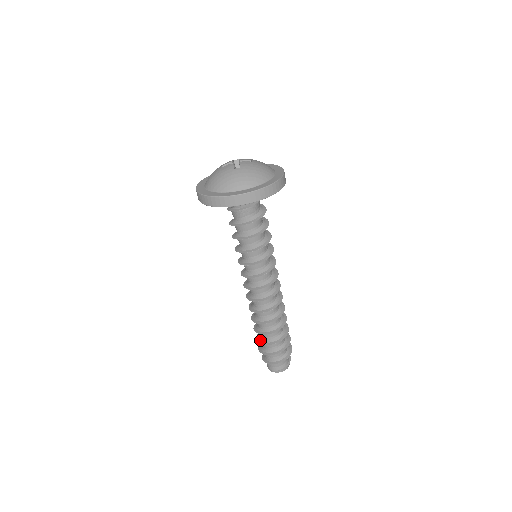
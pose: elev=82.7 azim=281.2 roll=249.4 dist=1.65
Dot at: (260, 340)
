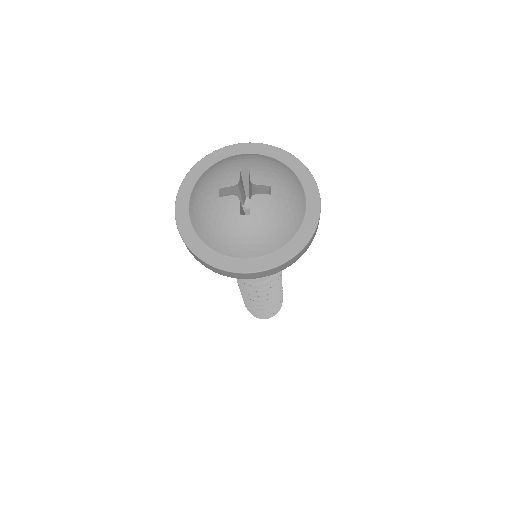
Dot at: occluded
